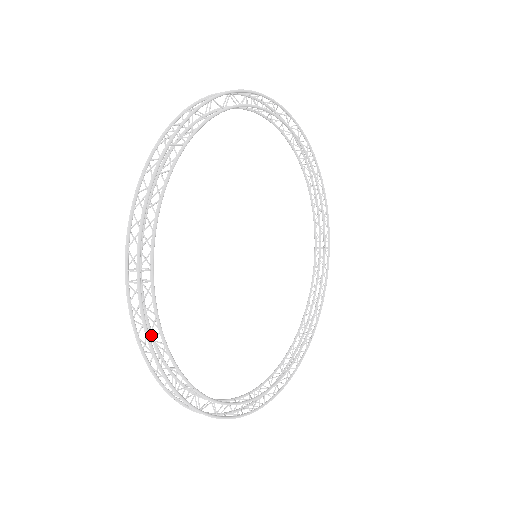
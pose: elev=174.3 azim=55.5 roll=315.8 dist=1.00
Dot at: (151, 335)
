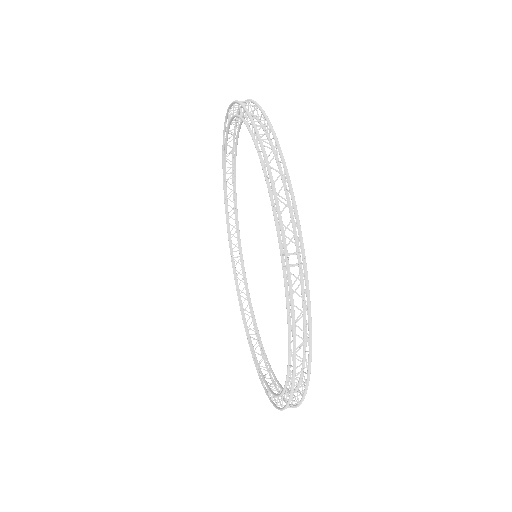
Dot at: (282, 395)
